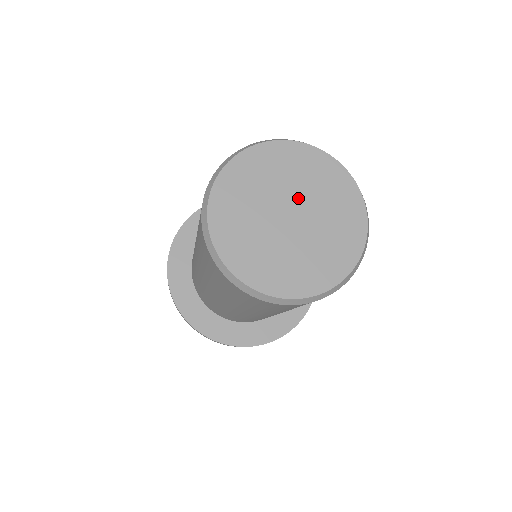
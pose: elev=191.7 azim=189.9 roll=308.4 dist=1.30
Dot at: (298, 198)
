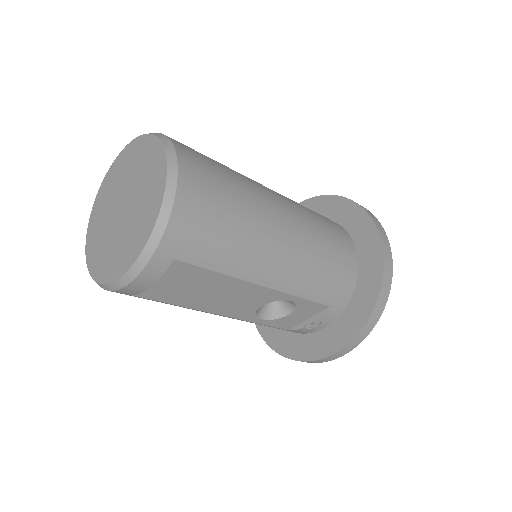
Dot at: (132, 192)
